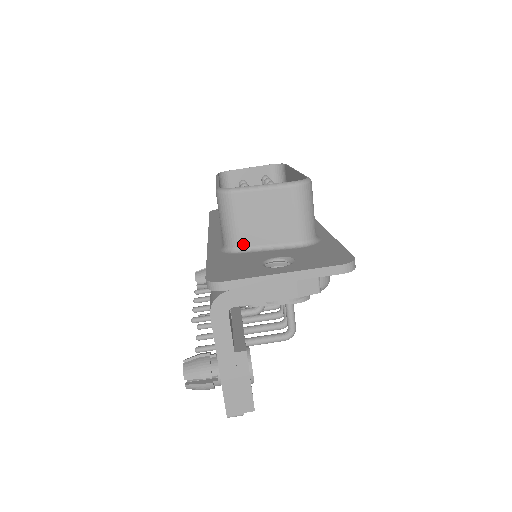
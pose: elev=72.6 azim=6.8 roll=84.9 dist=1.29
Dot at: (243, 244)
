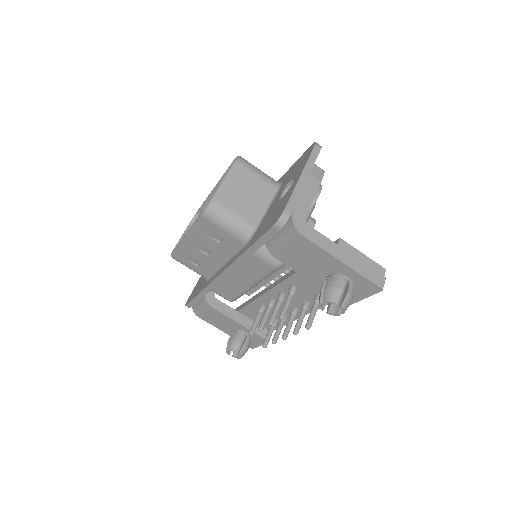
Dot at: (253, 222)
